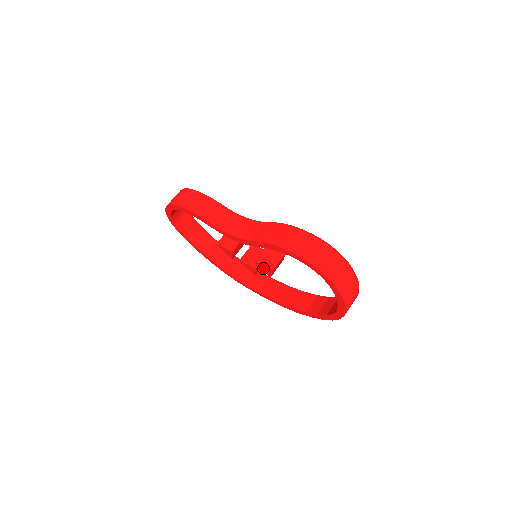
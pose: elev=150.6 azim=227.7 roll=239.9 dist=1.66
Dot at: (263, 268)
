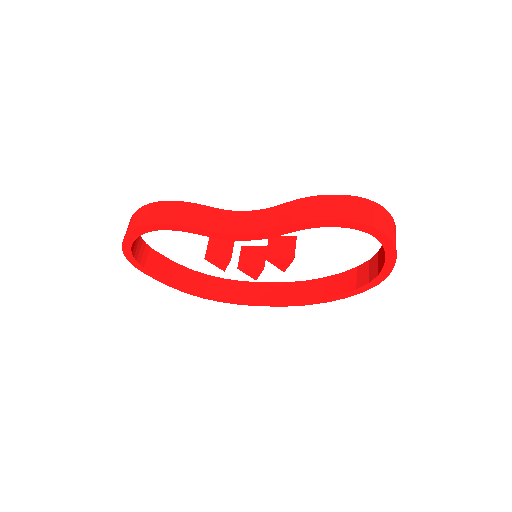
Dot at: (277, 263)
